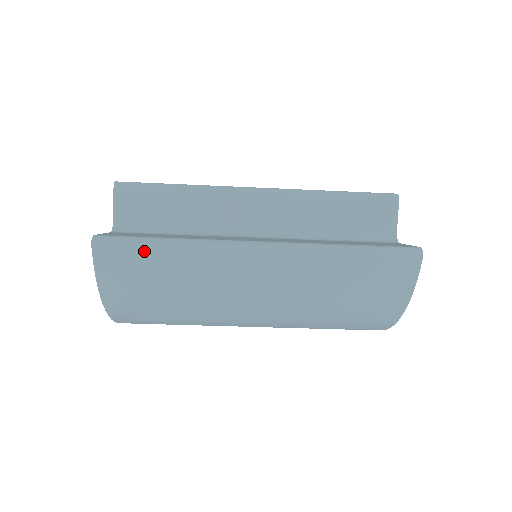
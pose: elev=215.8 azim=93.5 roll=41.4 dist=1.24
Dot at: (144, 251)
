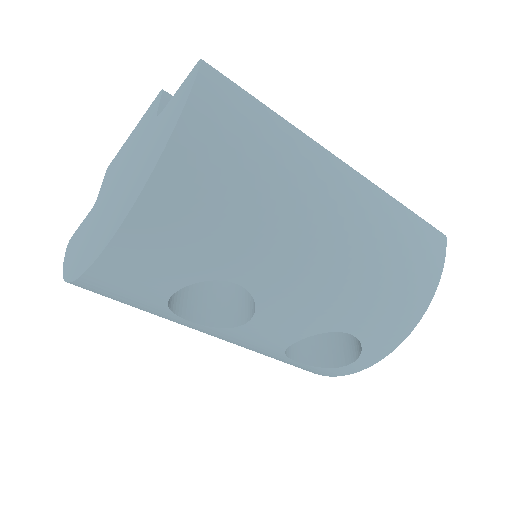
Dot at: (252, 102)
